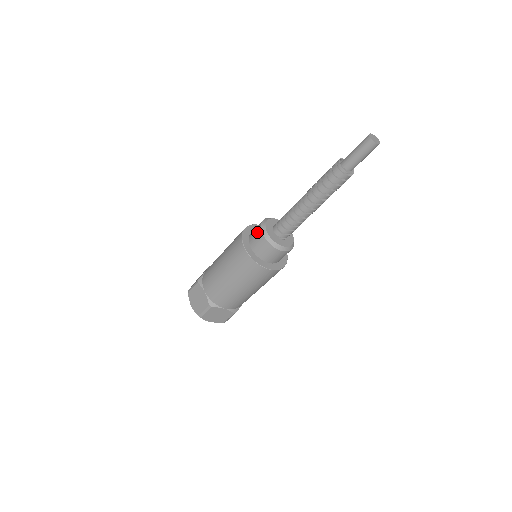
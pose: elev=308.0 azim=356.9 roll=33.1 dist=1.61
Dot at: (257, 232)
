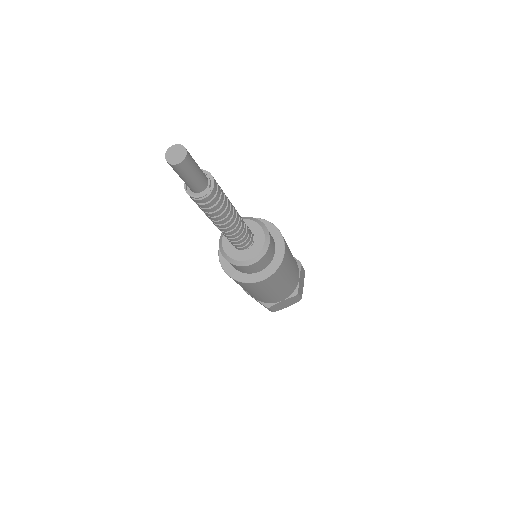
Dot at: occluded
